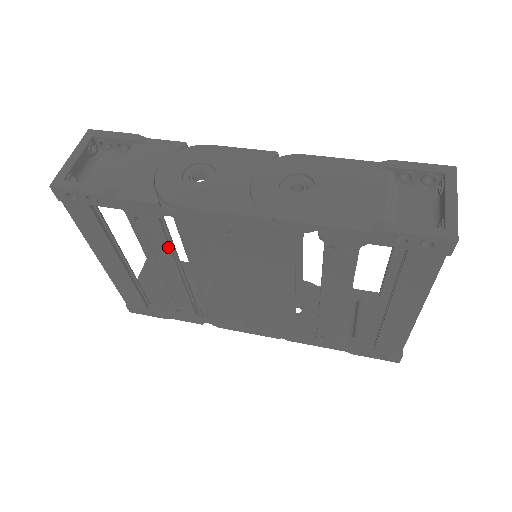
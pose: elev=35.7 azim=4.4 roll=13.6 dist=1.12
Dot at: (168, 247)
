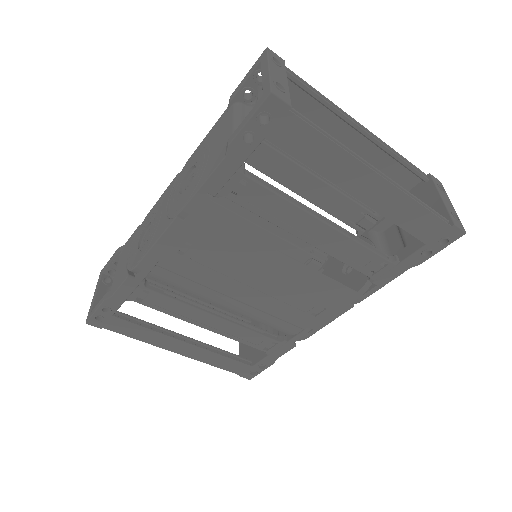
Dot at: (179, 302)
